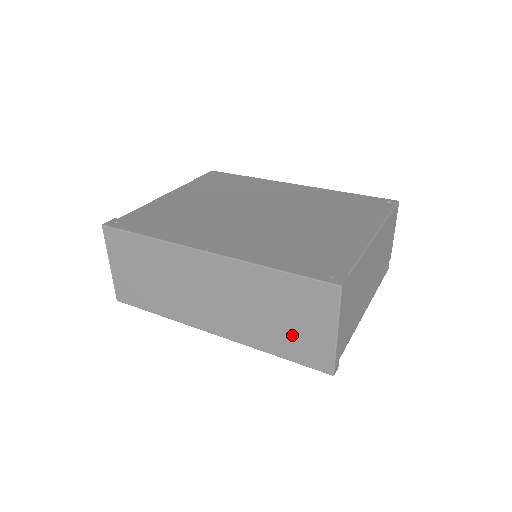
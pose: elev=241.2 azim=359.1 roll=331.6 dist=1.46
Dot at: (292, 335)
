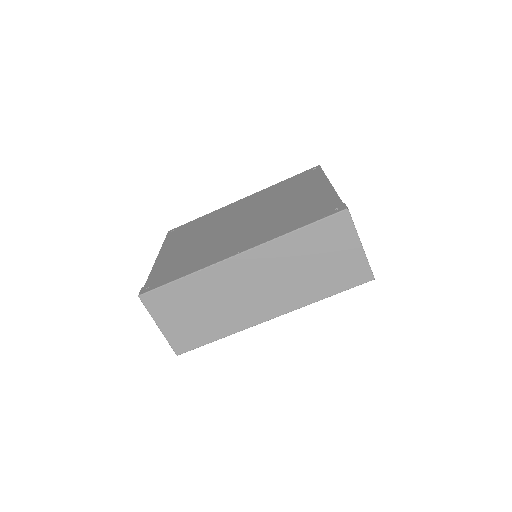
Dot at: (332, 271)
